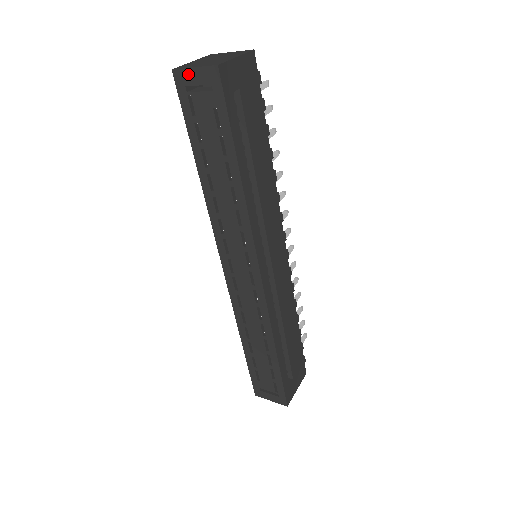
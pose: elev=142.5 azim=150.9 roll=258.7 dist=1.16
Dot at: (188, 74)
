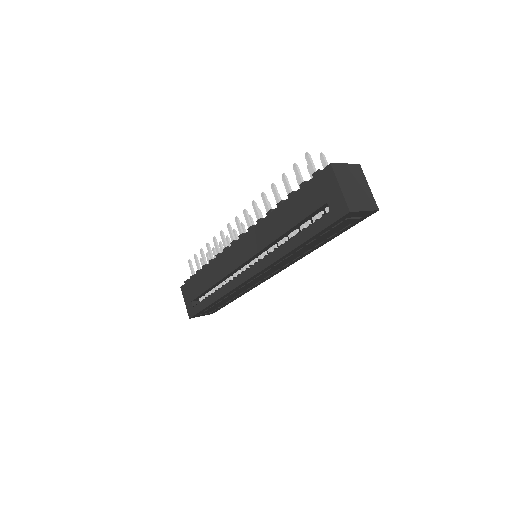
Dot at: (357, 213)
